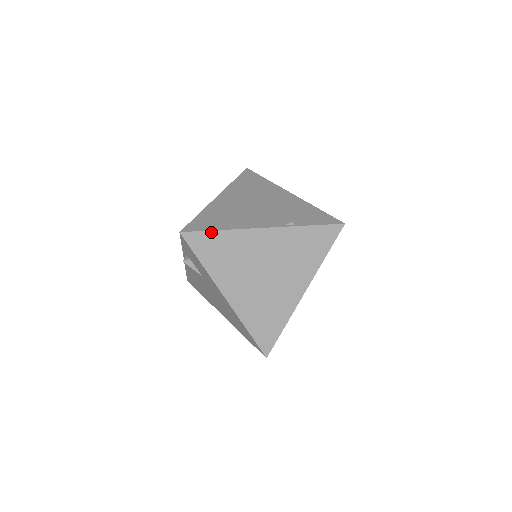
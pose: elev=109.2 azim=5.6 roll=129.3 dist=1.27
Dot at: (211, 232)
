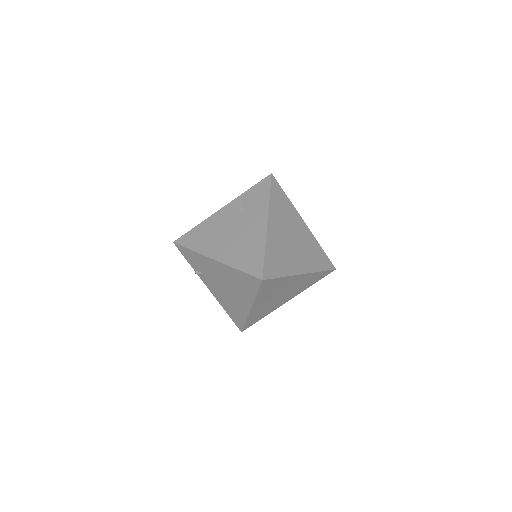
Dot at: (284, 192)
